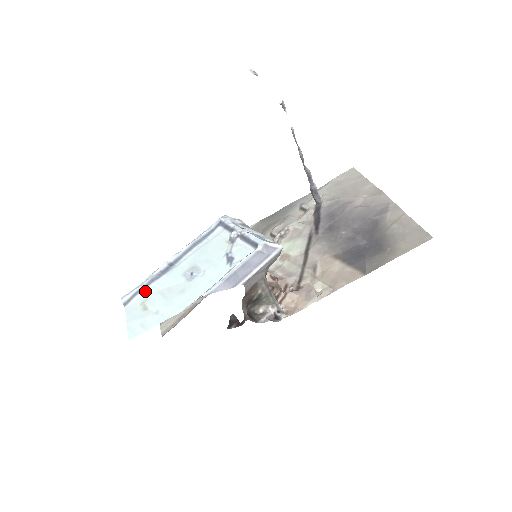
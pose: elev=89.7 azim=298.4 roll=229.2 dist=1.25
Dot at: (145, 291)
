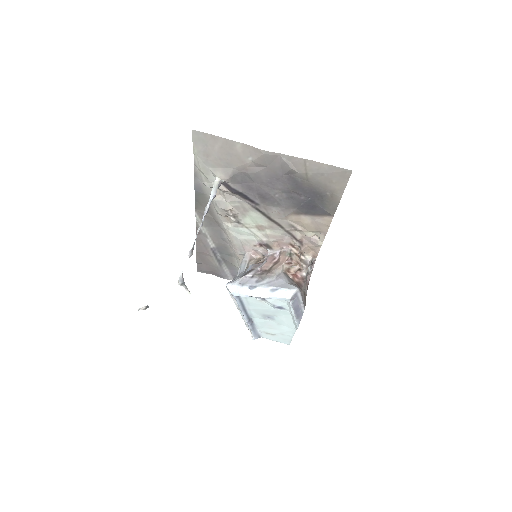
Dot at: (258, 330)
